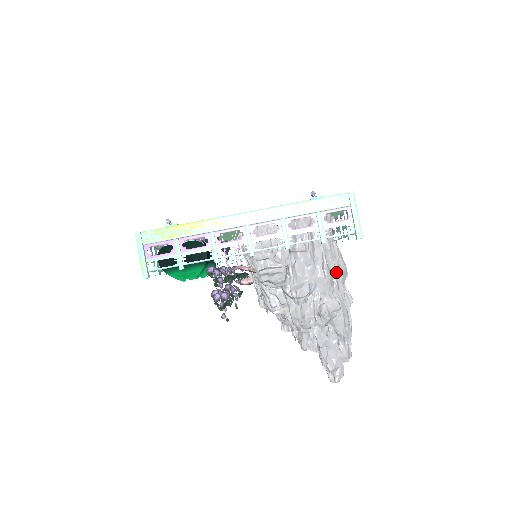
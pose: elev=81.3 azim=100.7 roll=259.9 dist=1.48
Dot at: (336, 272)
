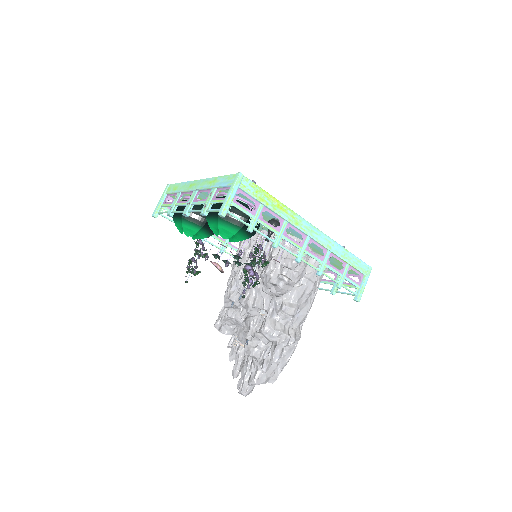
Dot at: occluded
